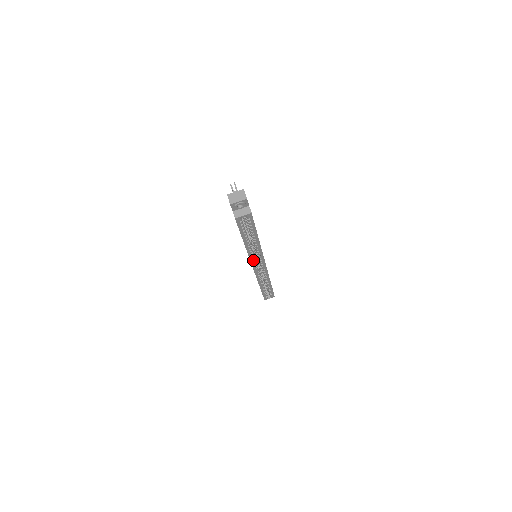
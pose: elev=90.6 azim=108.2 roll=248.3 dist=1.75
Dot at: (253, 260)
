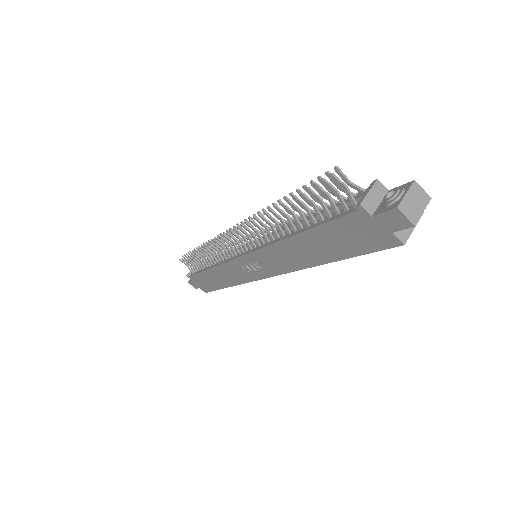
Dot at: occluded
